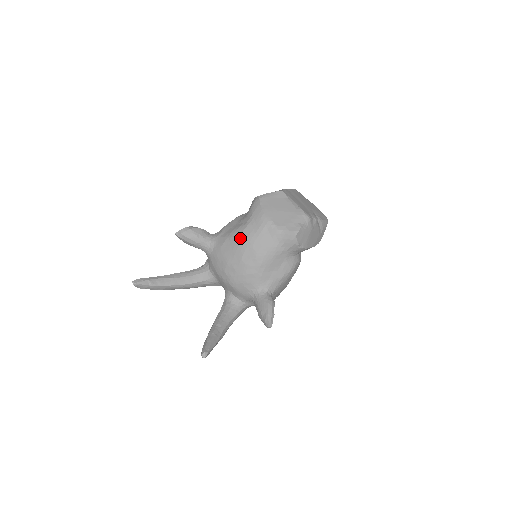
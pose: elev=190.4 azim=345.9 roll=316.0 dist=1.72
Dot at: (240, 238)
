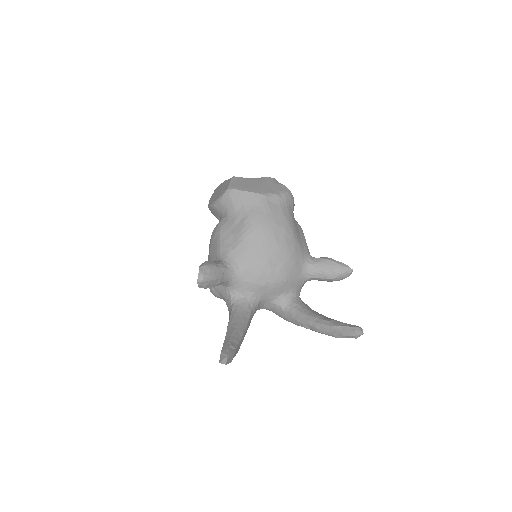
Dot at: (259, 228)
